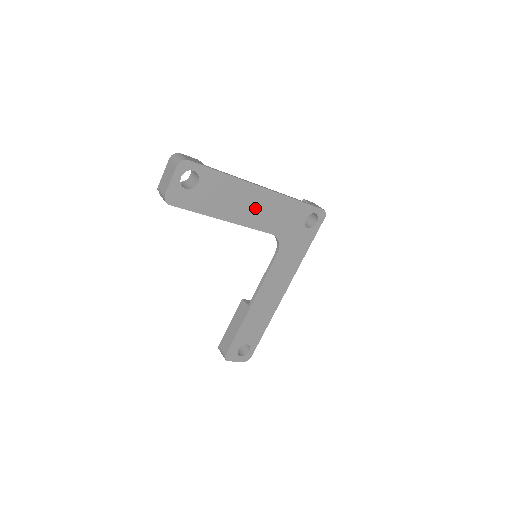
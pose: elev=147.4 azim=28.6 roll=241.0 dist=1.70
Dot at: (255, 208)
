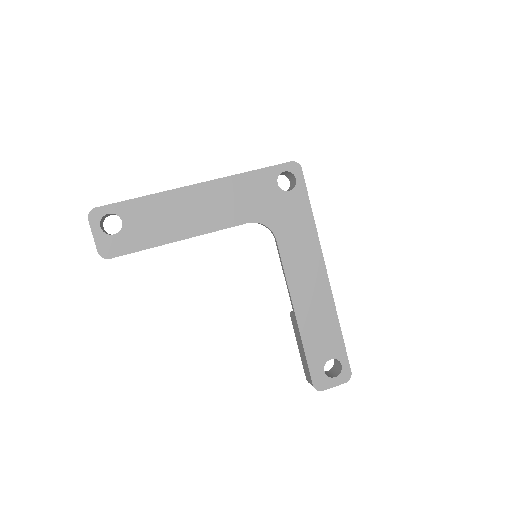
Dot at: (205, 209)
